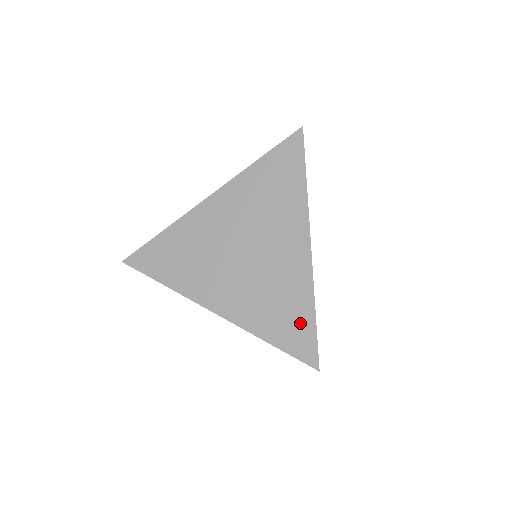
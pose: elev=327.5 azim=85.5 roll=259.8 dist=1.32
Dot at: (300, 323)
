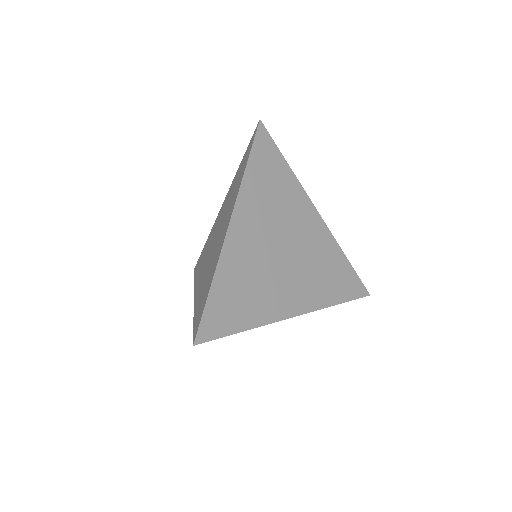
Dot at: (204, 299)
